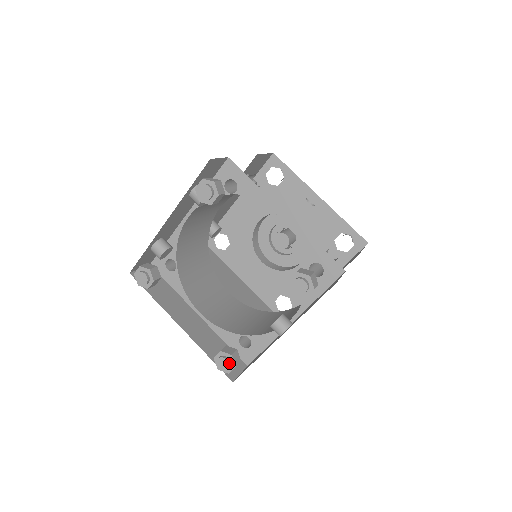
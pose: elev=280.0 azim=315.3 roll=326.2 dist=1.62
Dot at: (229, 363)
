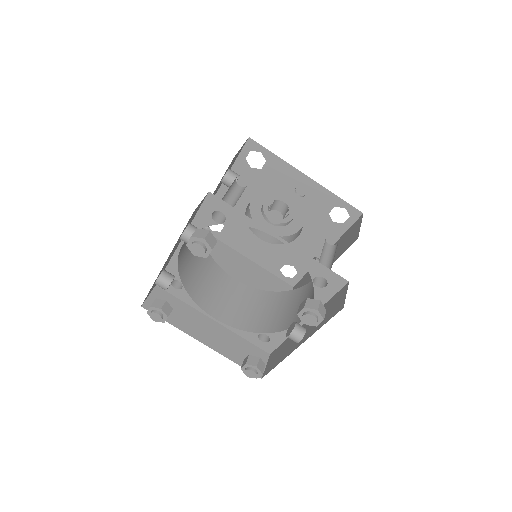
Dot at: (256, 373)
